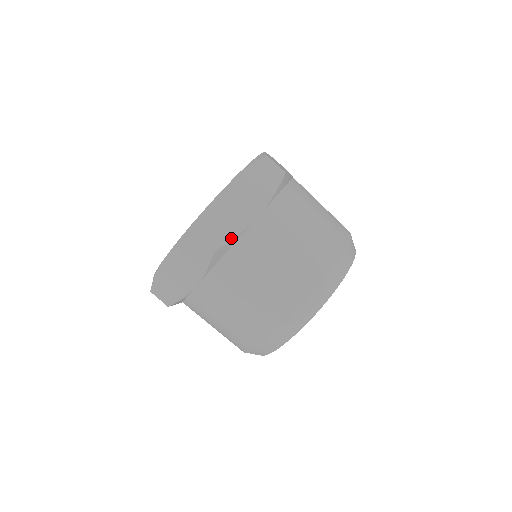
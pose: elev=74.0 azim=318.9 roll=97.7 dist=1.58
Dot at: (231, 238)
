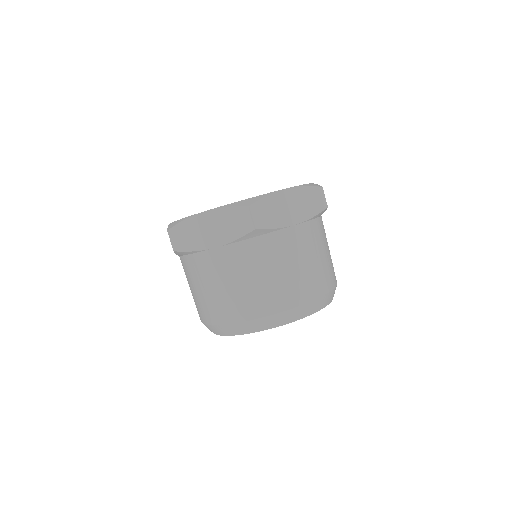
Dot at: (272, 227)
